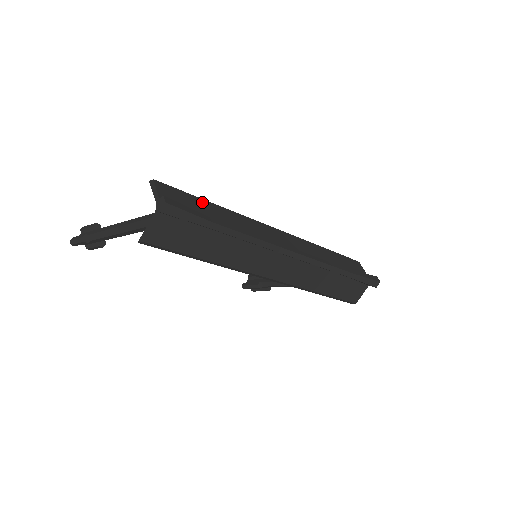
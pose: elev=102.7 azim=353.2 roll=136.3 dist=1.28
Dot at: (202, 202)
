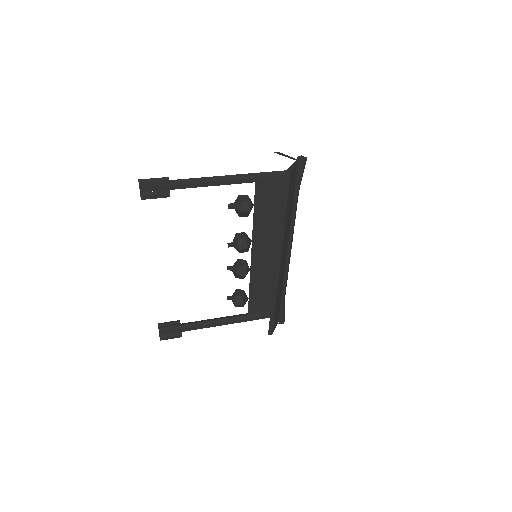
Dot at: occluded
